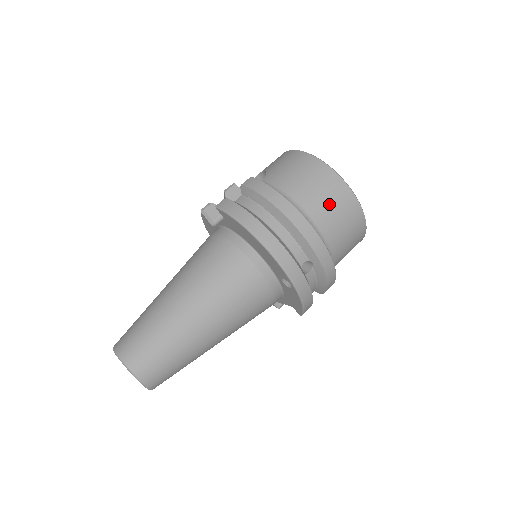
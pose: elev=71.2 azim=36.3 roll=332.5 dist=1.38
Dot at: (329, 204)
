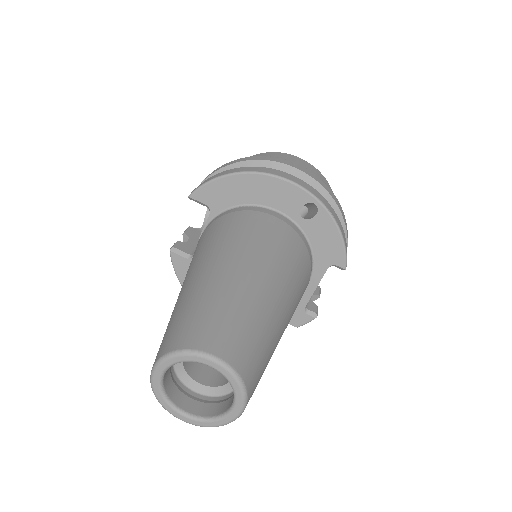
Dot at: occluded
